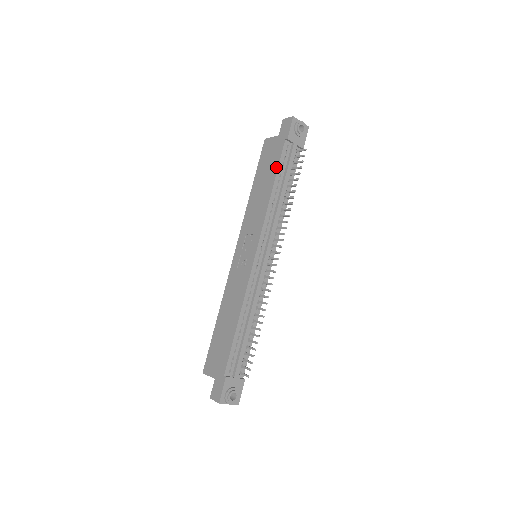
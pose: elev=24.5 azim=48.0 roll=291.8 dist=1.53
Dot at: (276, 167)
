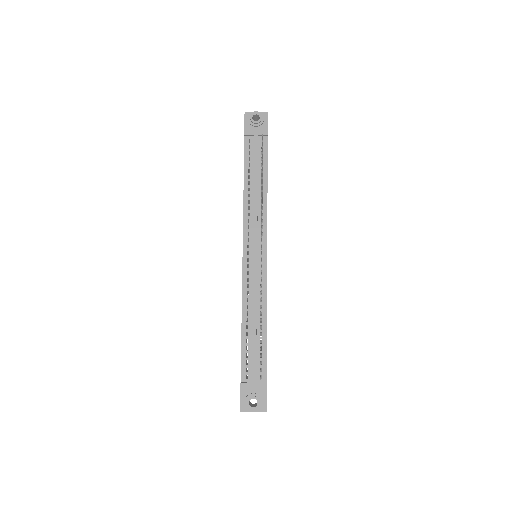
Dot at: occluded
